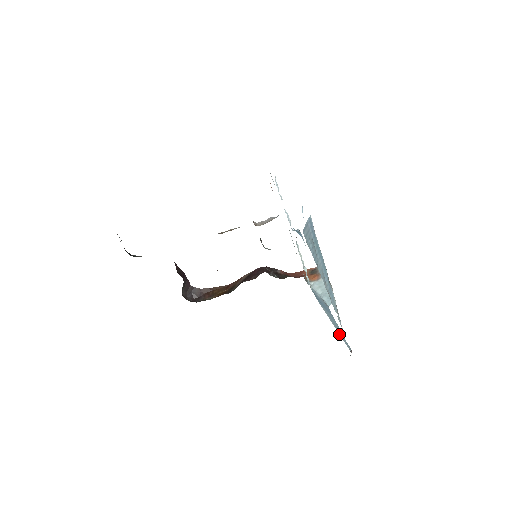
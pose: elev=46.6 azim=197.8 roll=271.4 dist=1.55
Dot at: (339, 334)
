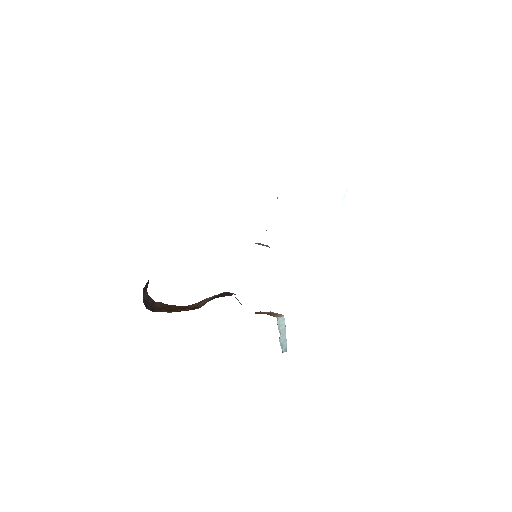
Dot at: occluded
